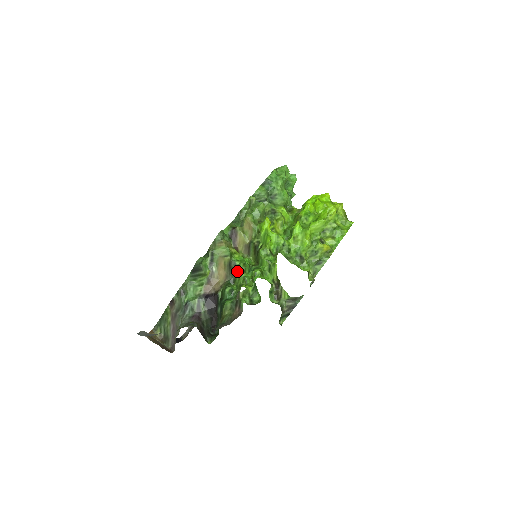
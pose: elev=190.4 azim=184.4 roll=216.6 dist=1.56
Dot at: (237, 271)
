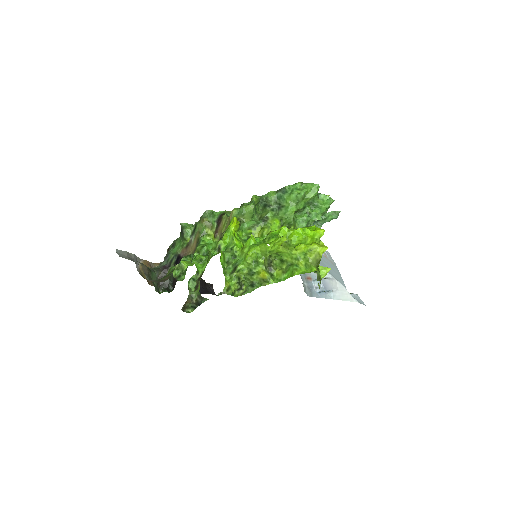
Dot at: (196, 249)
